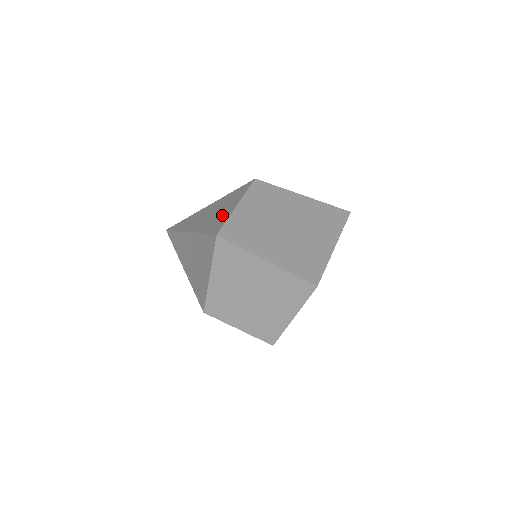
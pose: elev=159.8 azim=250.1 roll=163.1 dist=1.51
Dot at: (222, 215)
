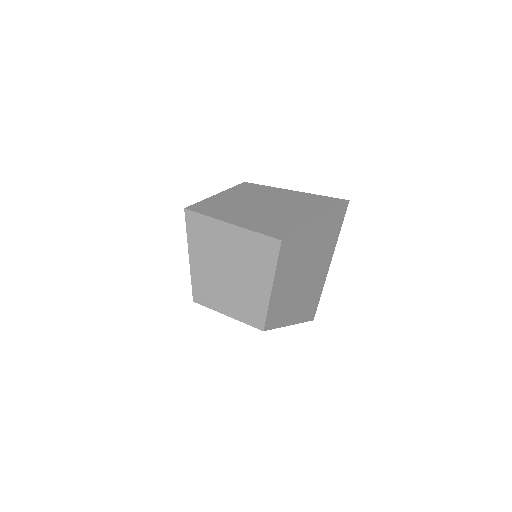
Dot at: occluded
